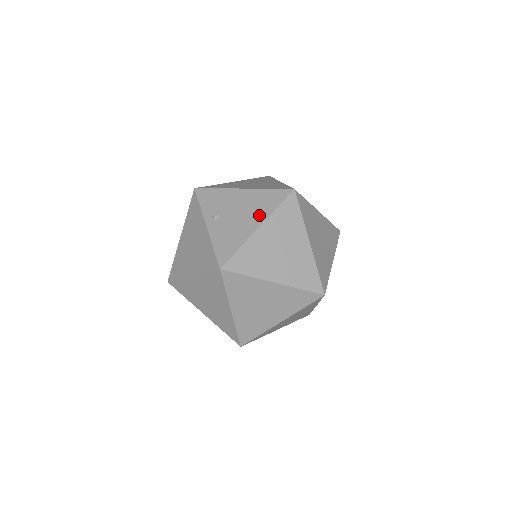
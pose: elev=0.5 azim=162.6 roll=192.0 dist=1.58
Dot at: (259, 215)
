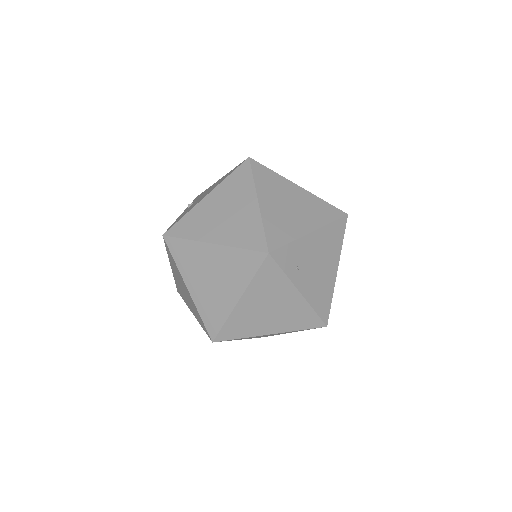
Dot at: (214, 187)
